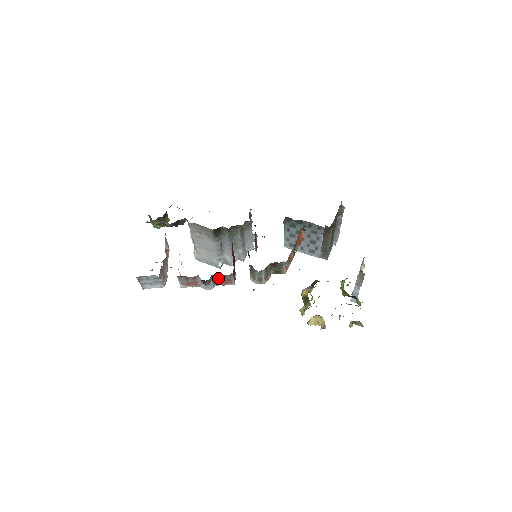
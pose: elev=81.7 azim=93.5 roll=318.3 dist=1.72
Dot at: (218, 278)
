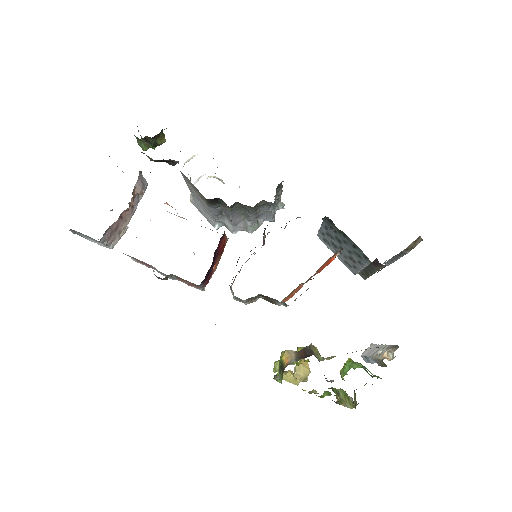
Dot at: occluded
